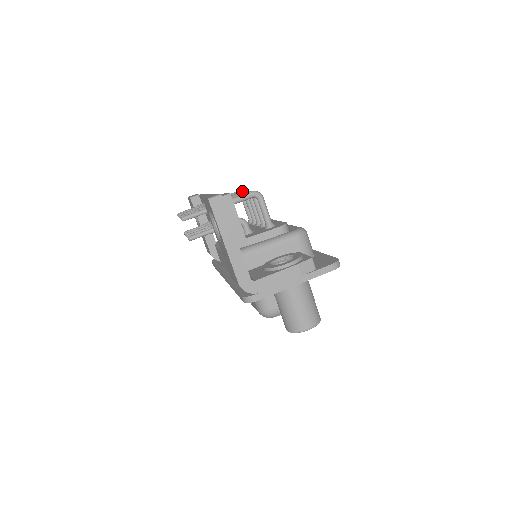
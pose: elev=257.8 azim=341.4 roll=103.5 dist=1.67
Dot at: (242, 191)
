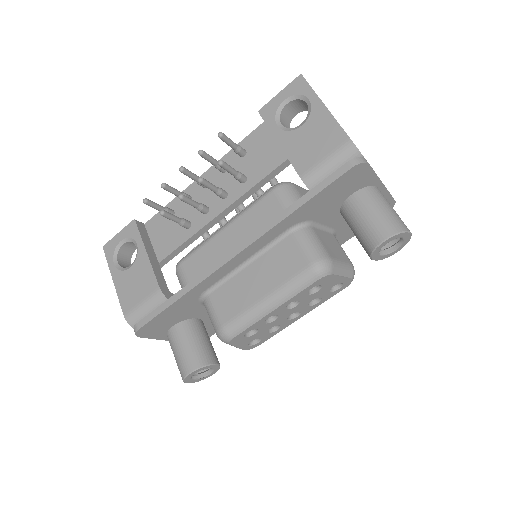
Dot at: occluded
